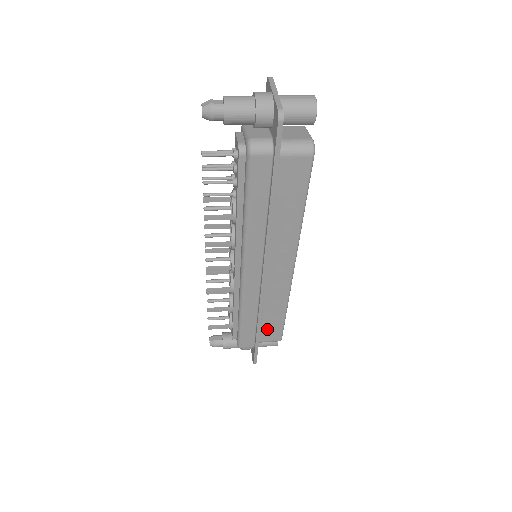
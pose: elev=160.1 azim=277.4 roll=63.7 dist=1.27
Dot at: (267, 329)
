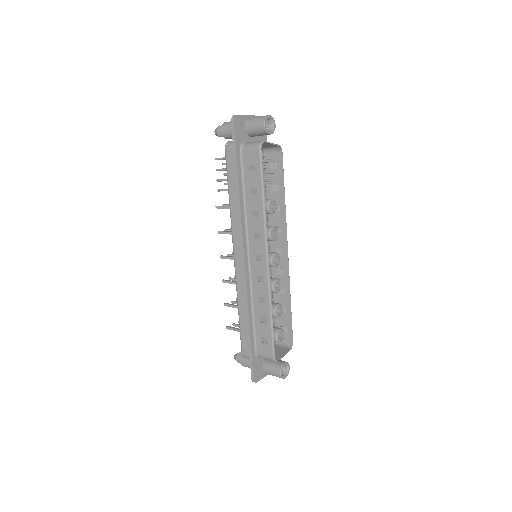
Dot at: (261, 336)
